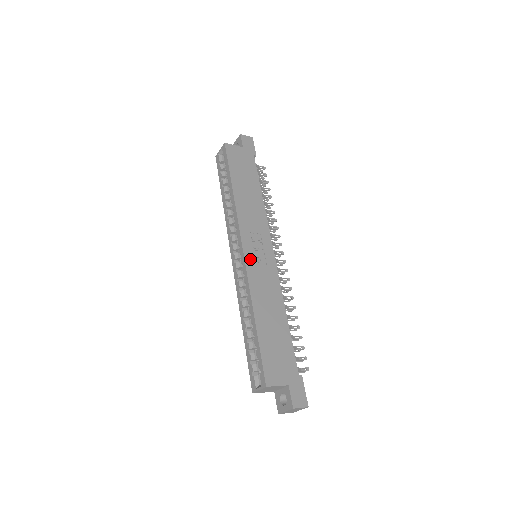
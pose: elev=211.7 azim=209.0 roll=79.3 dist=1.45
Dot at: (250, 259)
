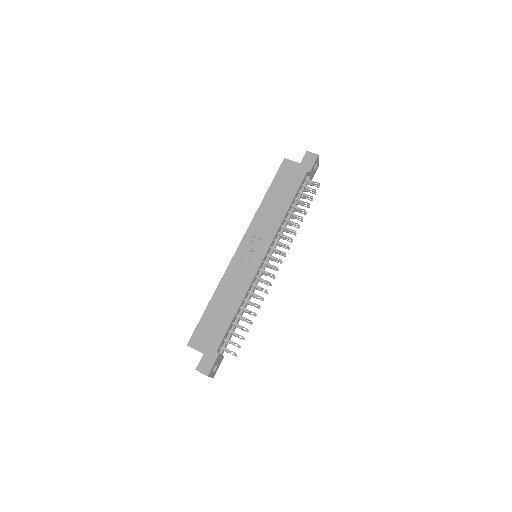
Dot at: (239, 256)
